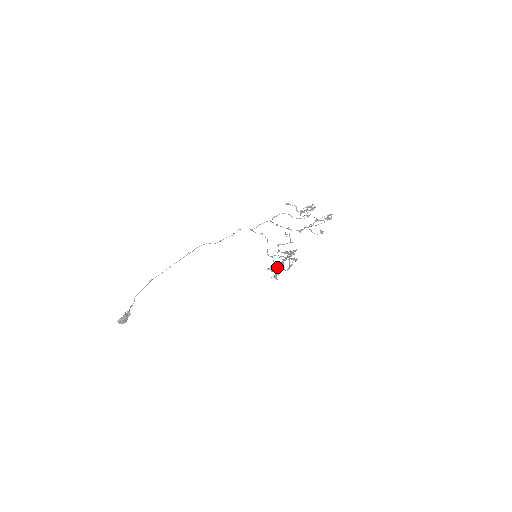
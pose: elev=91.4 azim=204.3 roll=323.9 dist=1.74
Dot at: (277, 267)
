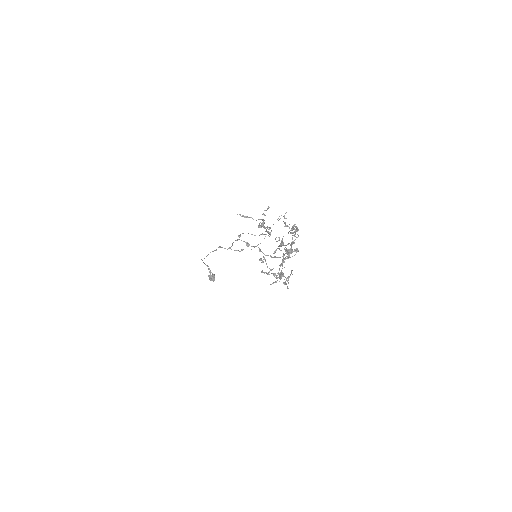
Dot at: (285, 251)
